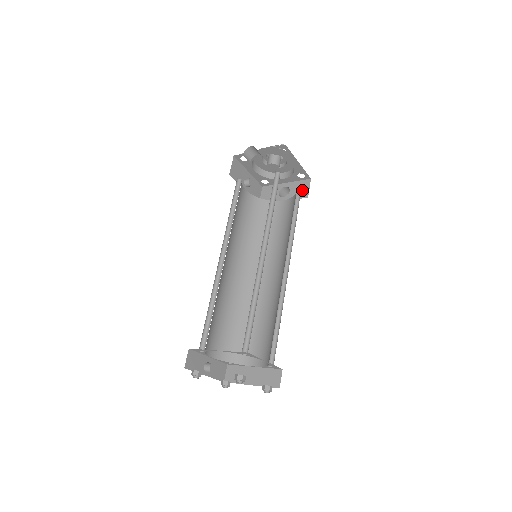
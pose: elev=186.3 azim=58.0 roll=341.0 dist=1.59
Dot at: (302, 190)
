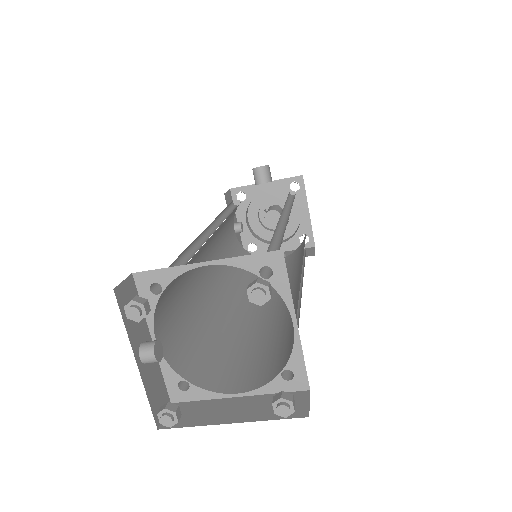
Dot at: occluded
